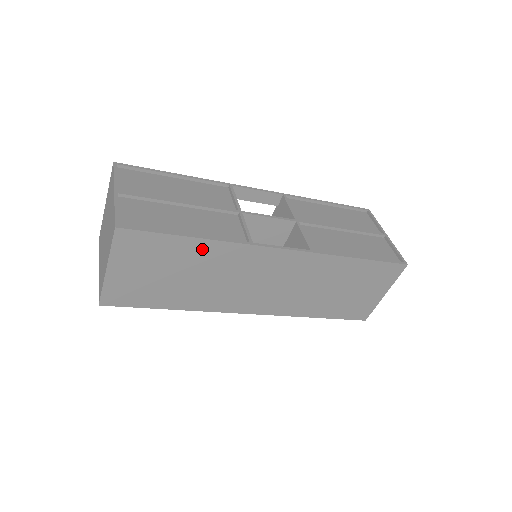
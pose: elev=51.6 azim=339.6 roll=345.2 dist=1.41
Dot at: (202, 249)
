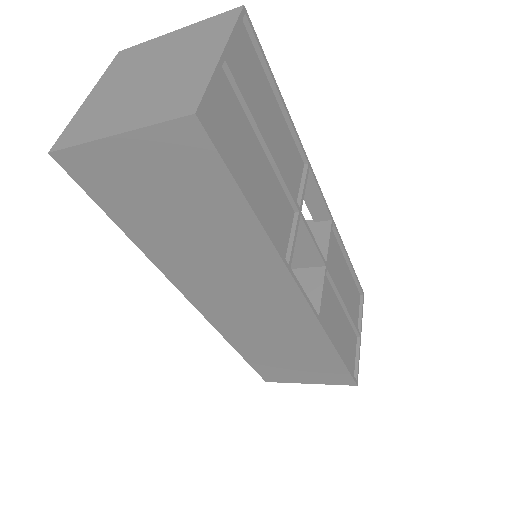
Dot at: (243, 227)
